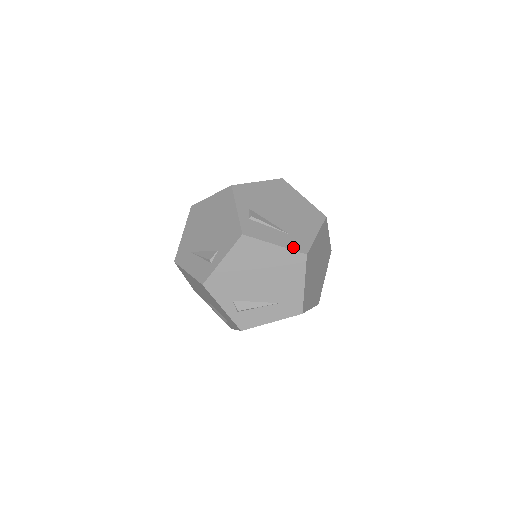
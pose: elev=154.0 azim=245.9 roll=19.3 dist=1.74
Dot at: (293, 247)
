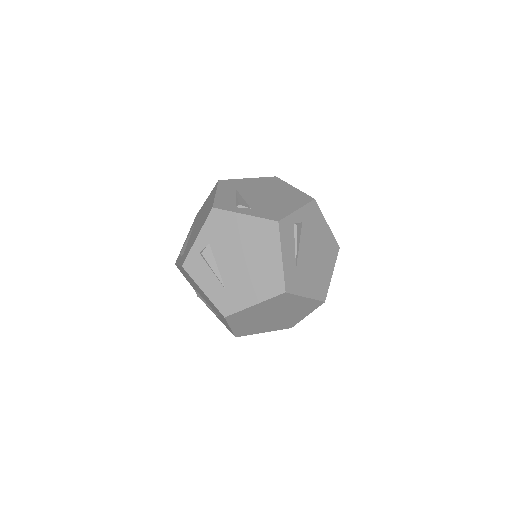
Dot at: (217, 303)
